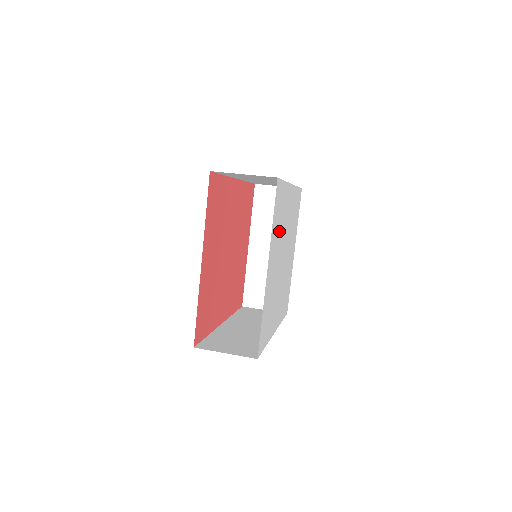
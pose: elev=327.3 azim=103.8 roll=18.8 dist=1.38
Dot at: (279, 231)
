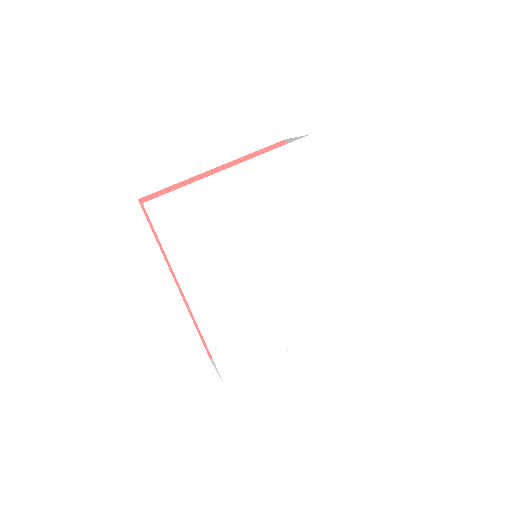
Dot at: (280, 199)
